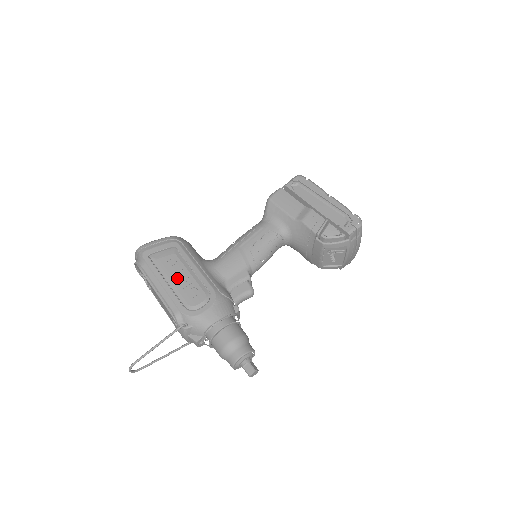
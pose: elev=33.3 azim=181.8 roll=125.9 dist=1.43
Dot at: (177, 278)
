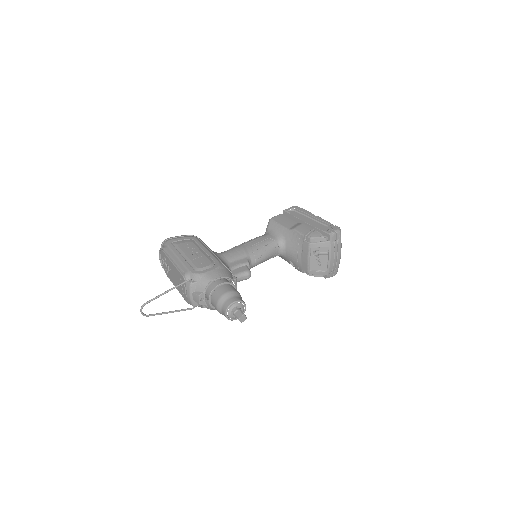
Dot at: (191, 253)
